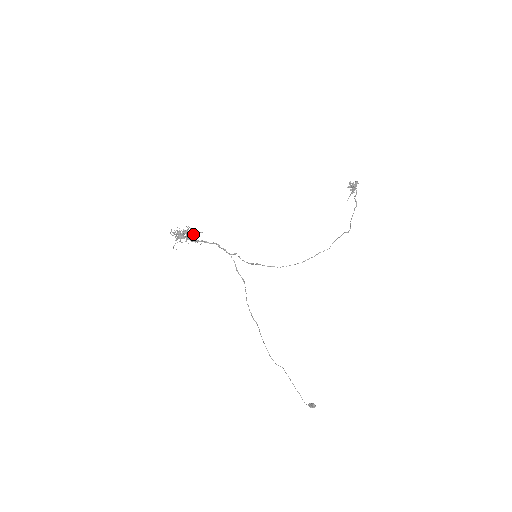
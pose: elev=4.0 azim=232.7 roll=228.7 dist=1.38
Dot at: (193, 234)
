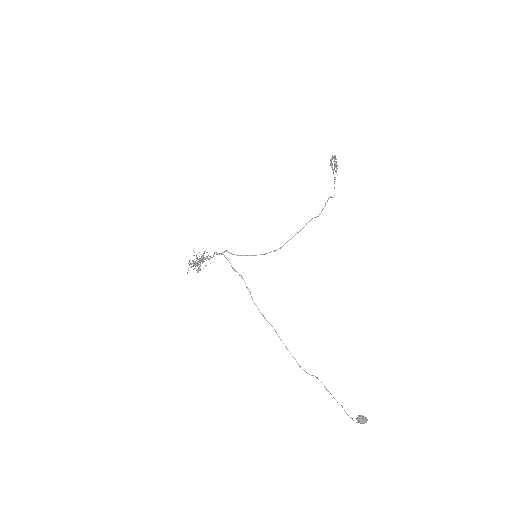
Dot at: occluded
